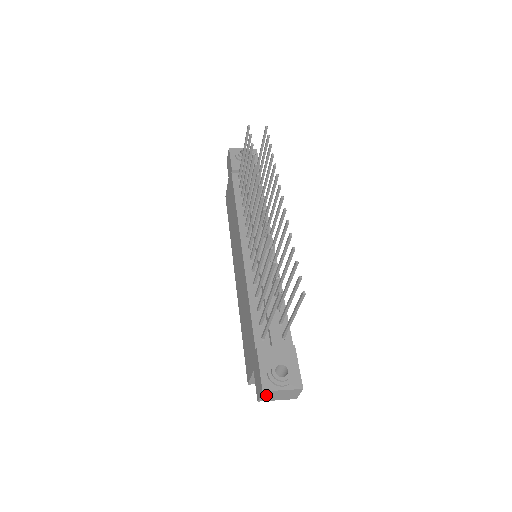
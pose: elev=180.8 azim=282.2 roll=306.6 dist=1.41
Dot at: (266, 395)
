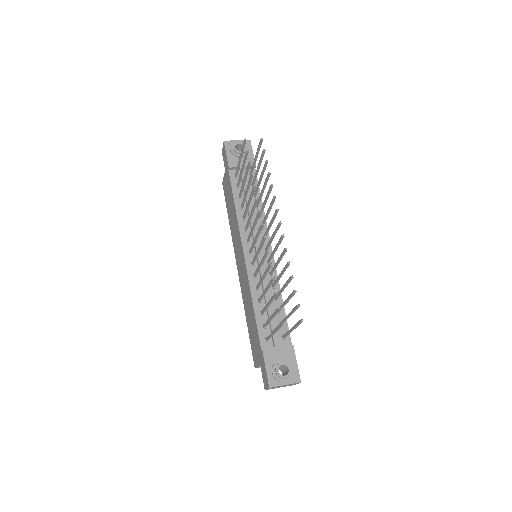
Dot at: occluded
